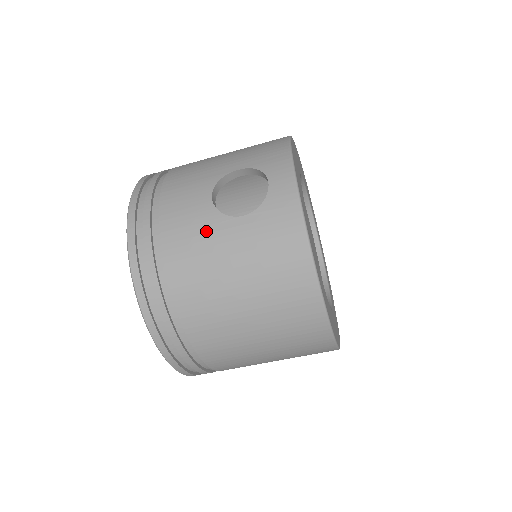
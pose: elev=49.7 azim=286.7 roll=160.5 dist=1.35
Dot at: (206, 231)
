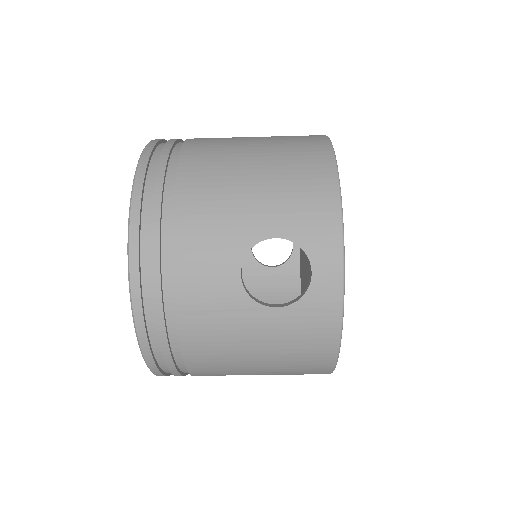
Dot at: (231, 315)
